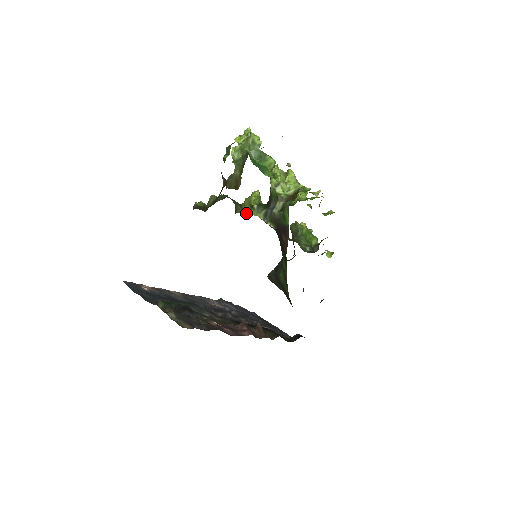
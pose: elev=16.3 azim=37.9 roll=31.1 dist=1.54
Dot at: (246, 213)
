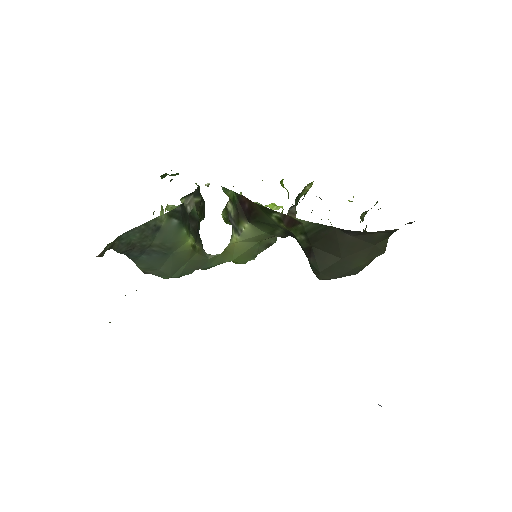
Dot at: (224, 251)
